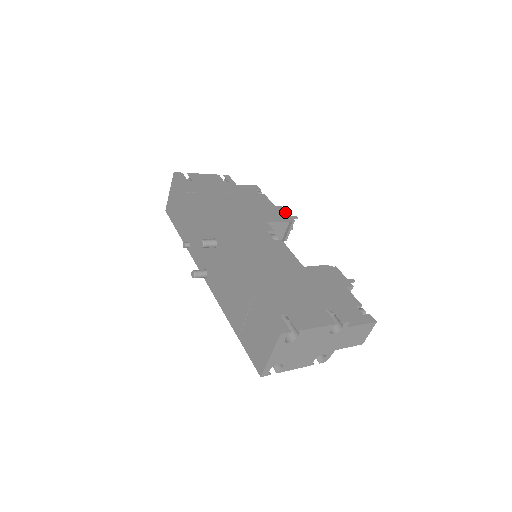
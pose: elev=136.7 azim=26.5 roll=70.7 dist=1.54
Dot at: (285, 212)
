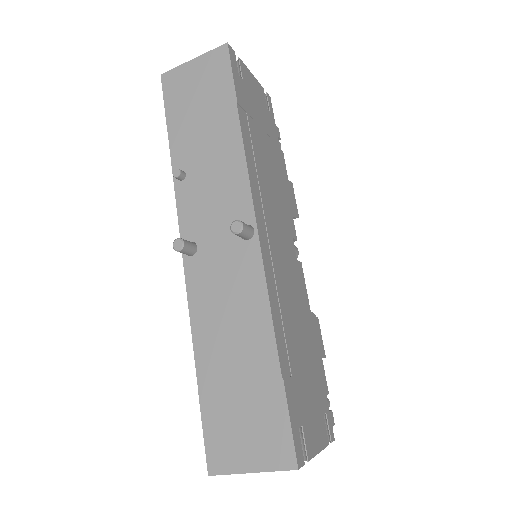
Dot at: (294, 197)
